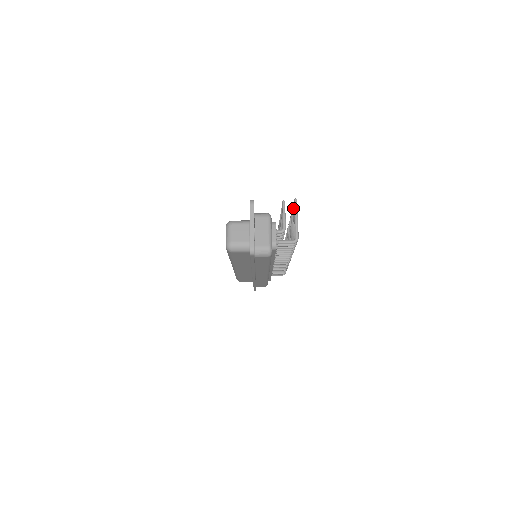
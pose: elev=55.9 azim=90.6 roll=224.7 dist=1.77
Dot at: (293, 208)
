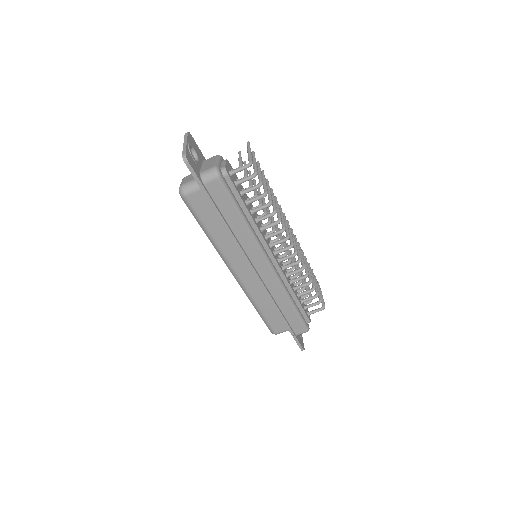
Dot at: (257, 163)
